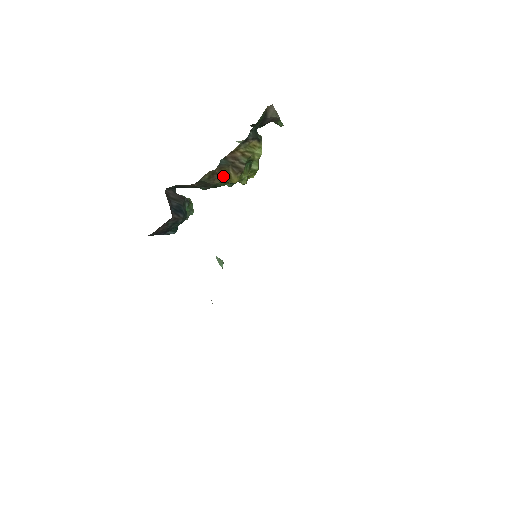
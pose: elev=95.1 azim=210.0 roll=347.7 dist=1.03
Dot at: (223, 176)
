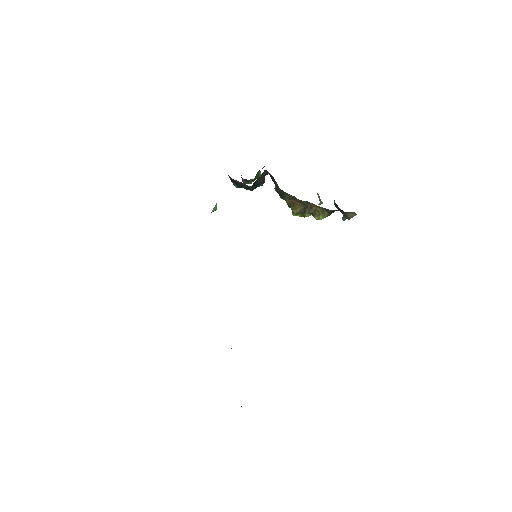
Dot at: (295, 204)
